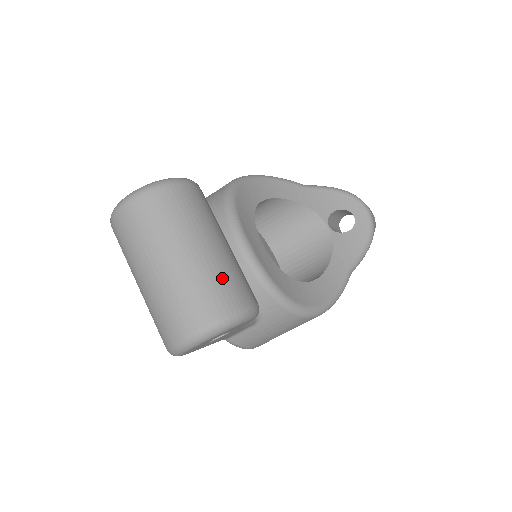
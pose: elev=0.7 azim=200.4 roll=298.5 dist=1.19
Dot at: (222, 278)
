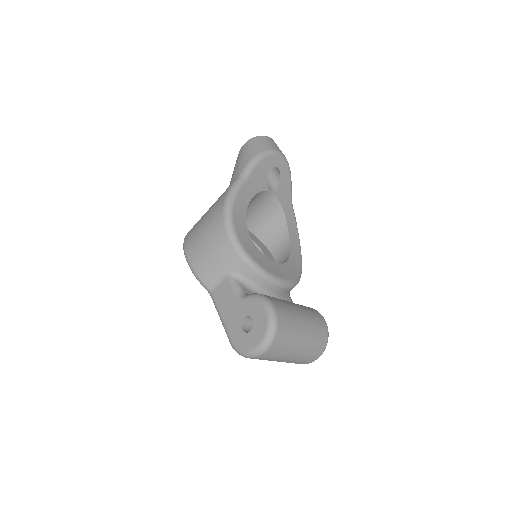
Dot at: (317, 331)
